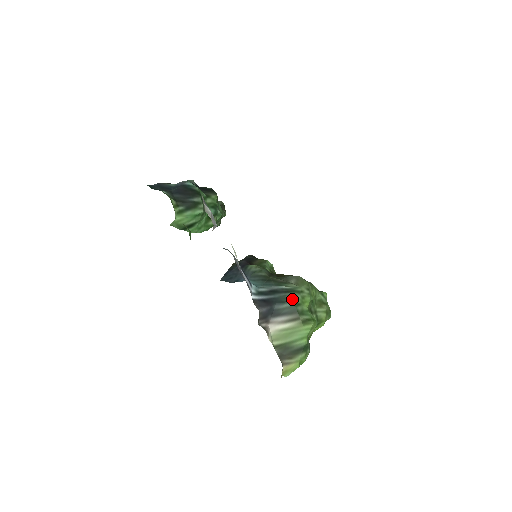
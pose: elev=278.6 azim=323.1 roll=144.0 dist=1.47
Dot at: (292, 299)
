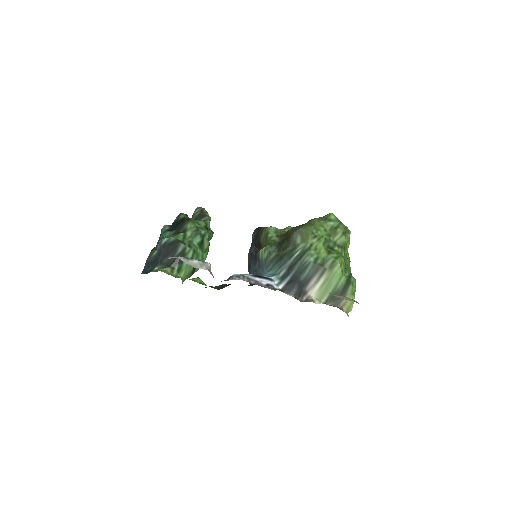
Dot at: (308, 261)
